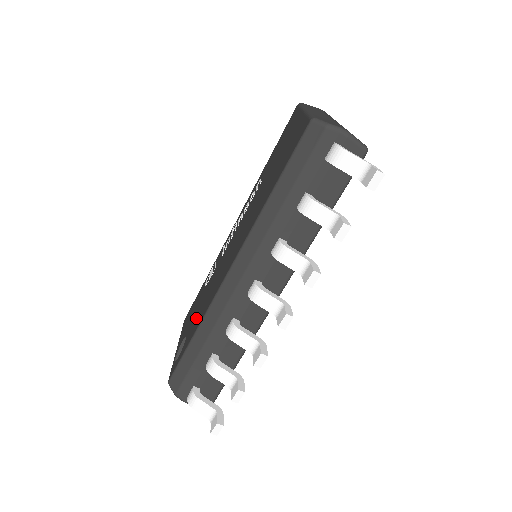
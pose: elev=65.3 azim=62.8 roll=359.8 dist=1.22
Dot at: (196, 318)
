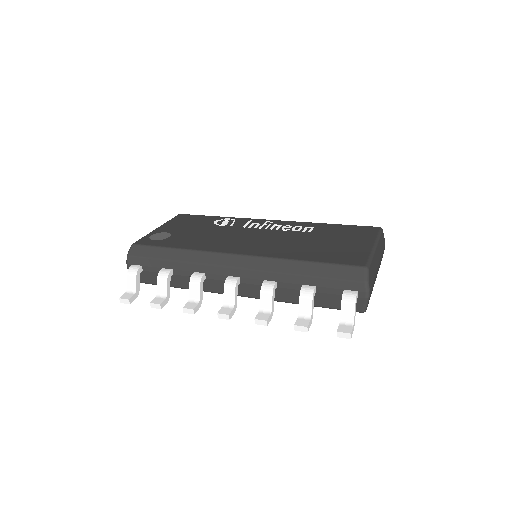
Dot at: (188, 238)
